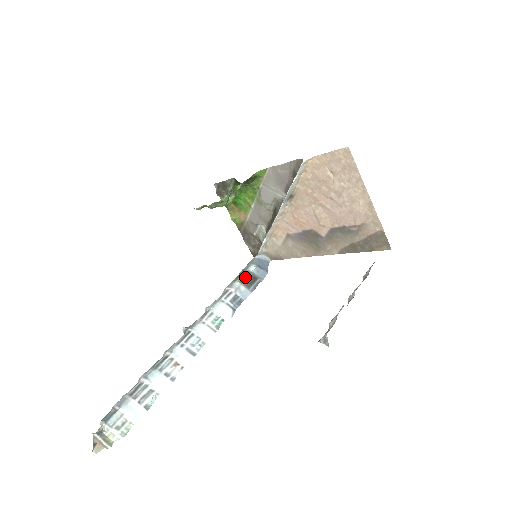
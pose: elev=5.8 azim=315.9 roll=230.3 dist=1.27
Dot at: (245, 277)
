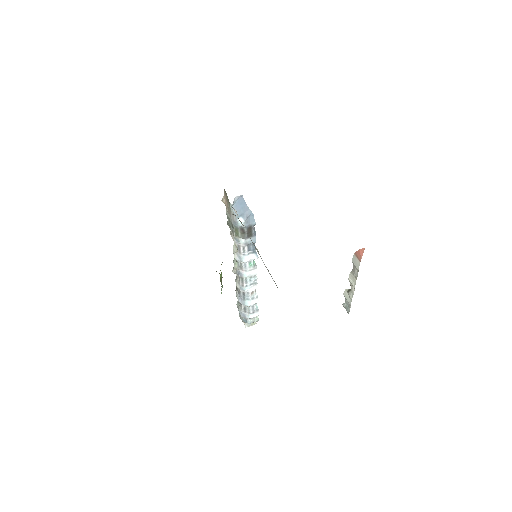
Dot at: (243, 233)
